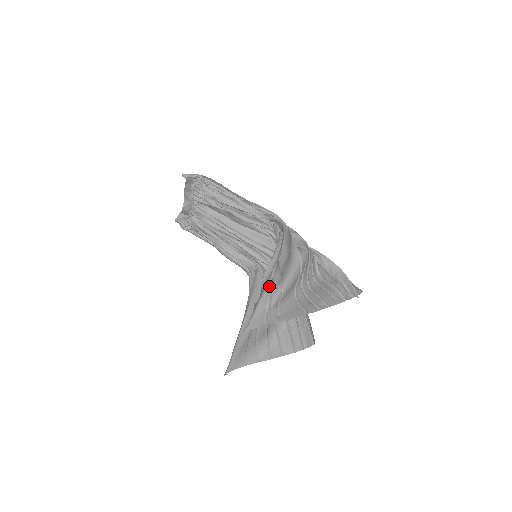
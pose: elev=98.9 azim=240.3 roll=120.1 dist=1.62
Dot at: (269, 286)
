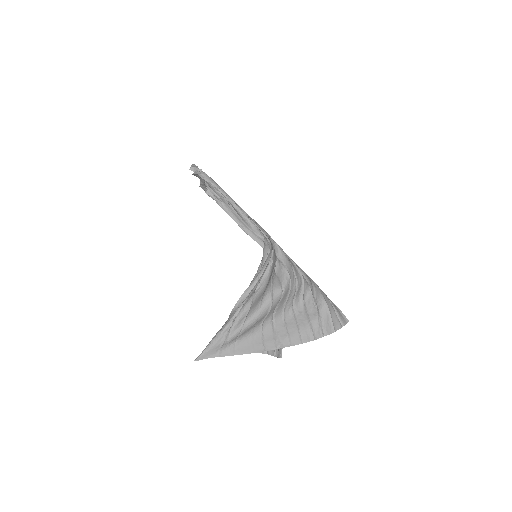
Dot at: (229, 324)
